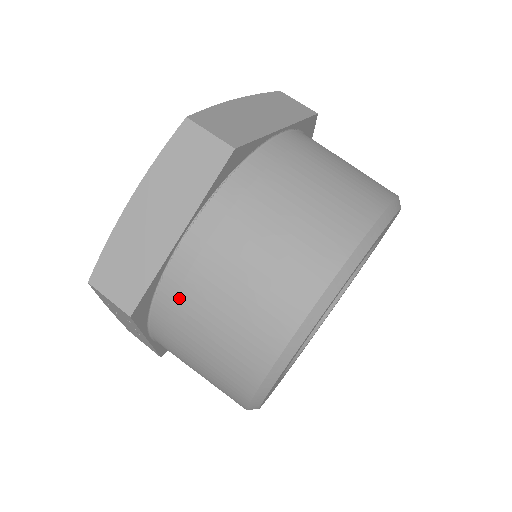
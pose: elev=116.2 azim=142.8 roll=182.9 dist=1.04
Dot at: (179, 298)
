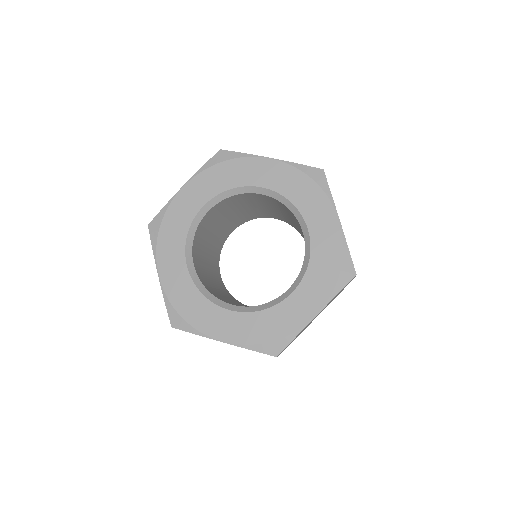
Dot at: occluded
